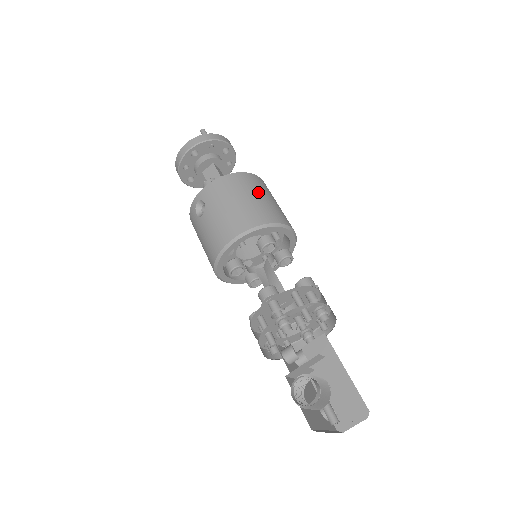
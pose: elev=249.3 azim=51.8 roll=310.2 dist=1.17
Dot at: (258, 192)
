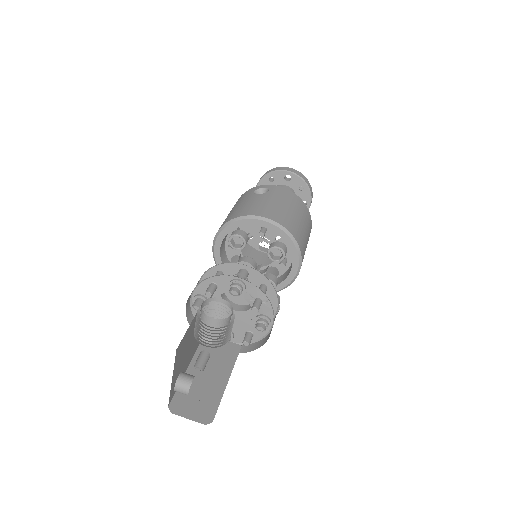
Dot at: (306, 227)
